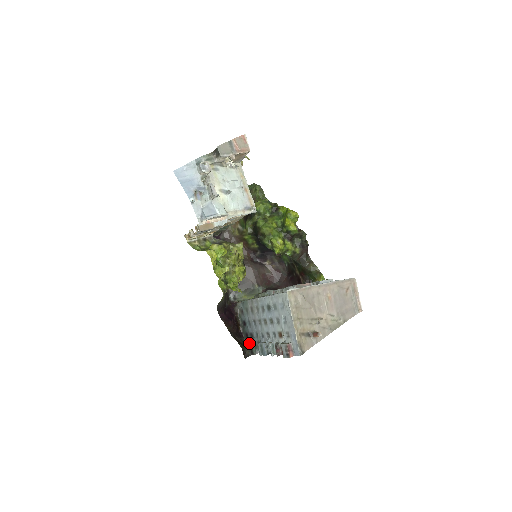
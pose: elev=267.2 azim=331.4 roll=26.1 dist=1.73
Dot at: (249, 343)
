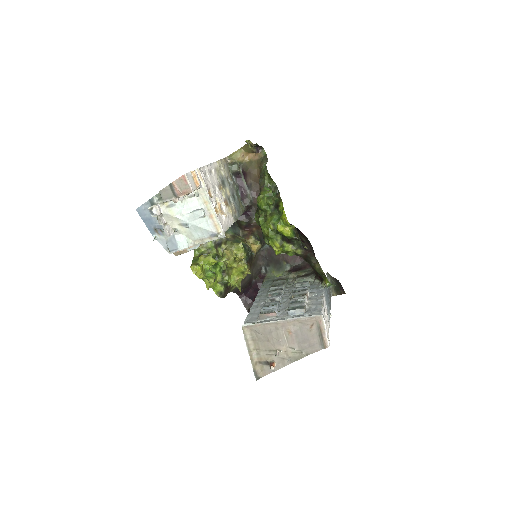
Dot at: occluded
